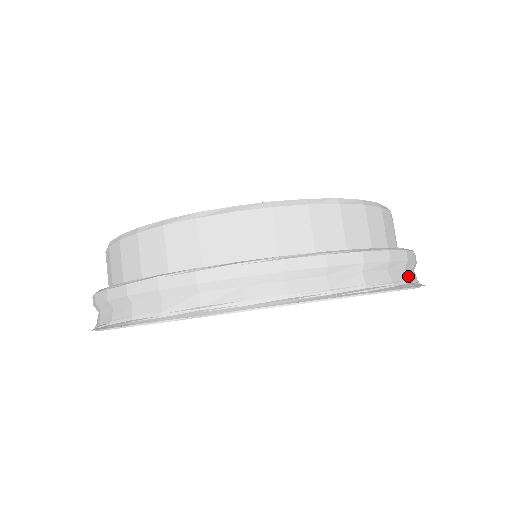
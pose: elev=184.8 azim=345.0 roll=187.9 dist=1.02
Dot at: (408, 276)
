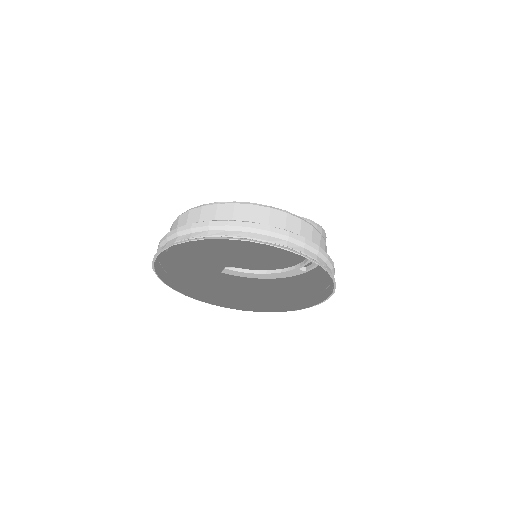
Dot at: (249, 235)
